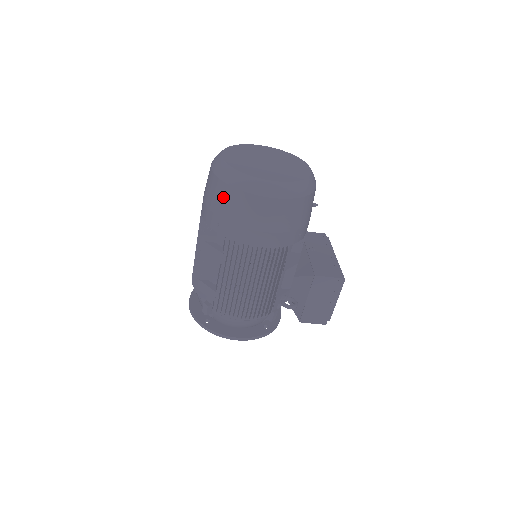
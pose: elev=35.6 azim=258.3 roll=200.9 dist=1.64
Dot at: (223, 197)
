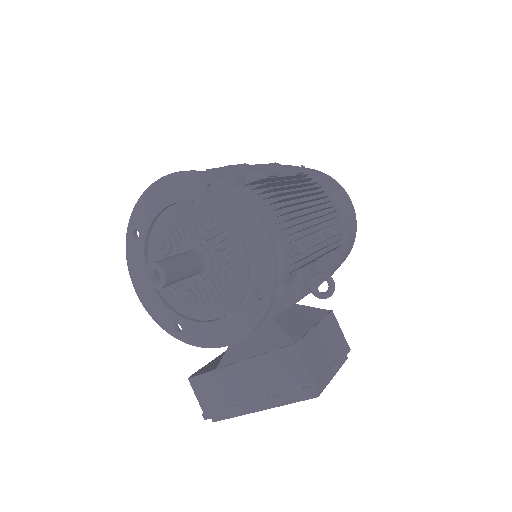
Dot at: (312, 169)
